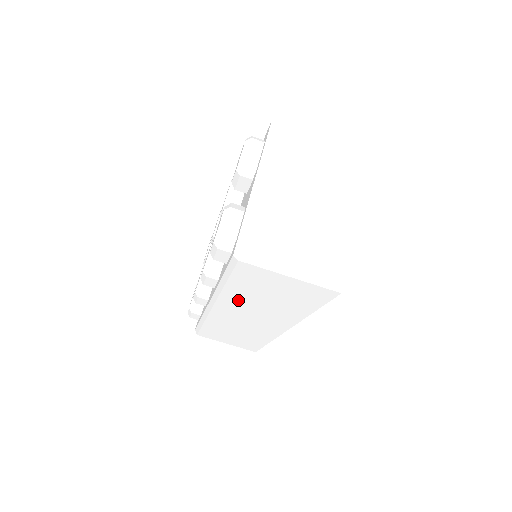
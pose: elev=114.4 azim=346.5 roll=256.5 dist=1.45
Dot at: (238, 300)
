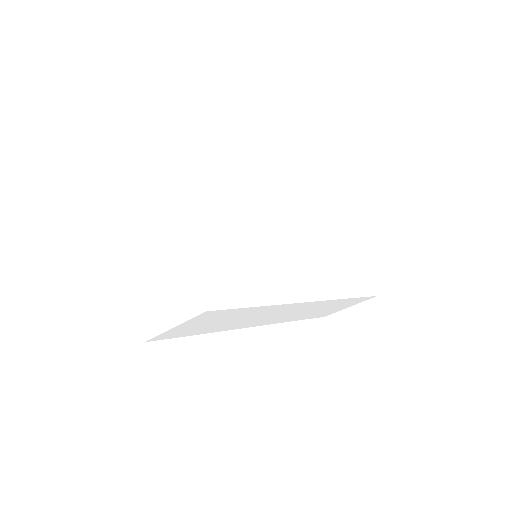
Dot at: (233, 326)
